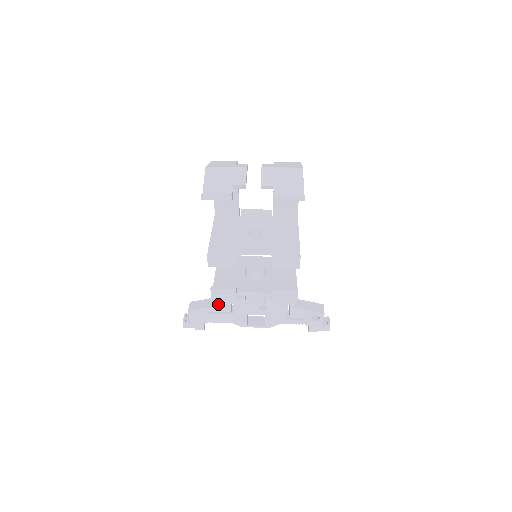
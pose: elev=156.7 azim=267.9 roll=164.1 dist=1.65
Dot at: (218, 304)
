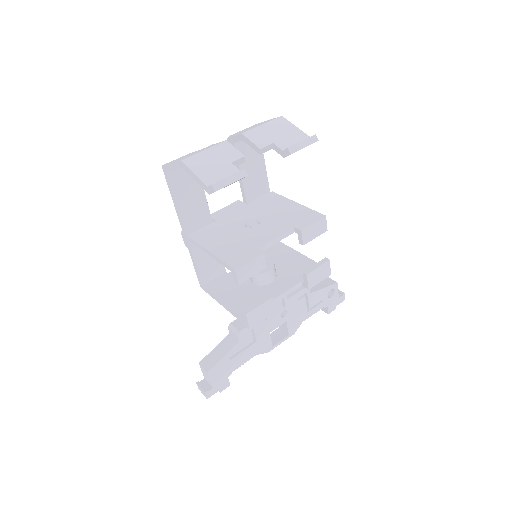
Dot at: (238, 340)
